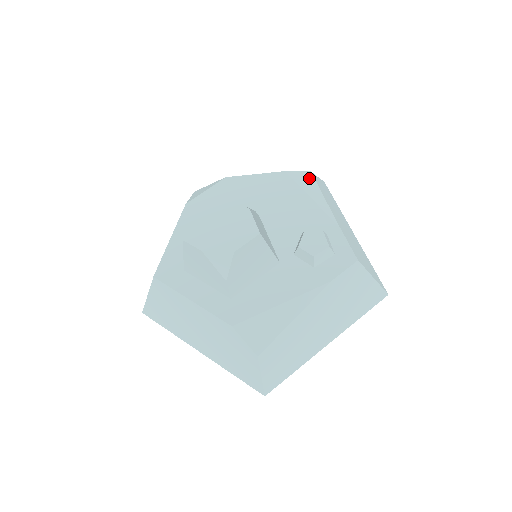
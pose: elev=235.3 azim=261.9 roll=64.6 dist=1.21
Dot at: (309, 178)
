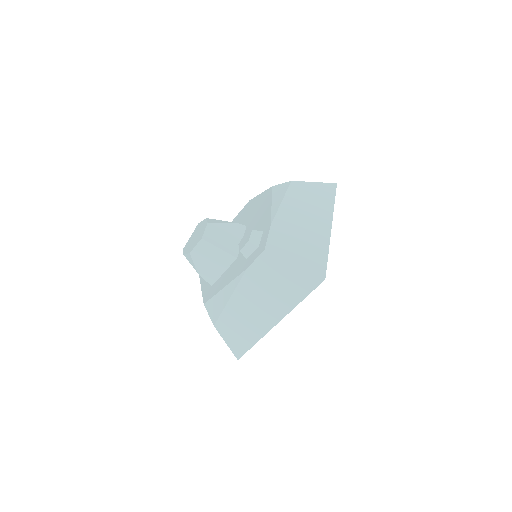
Dot at: (285, 187)
